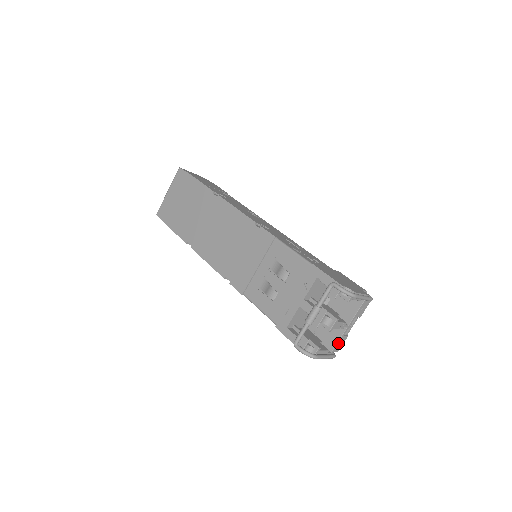
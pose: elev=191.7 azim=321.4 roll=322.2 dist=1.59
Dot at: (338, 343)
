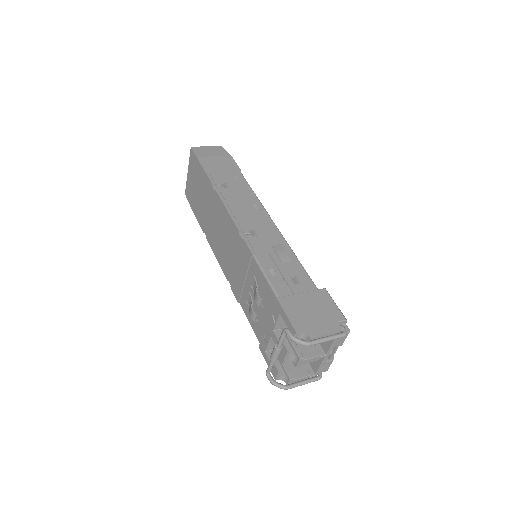
Dot at: (322, 367)
